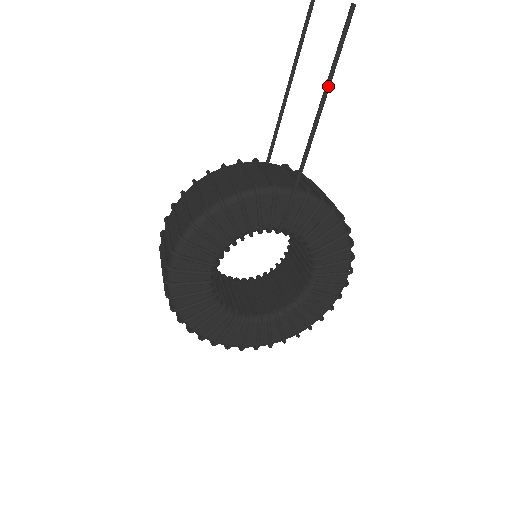
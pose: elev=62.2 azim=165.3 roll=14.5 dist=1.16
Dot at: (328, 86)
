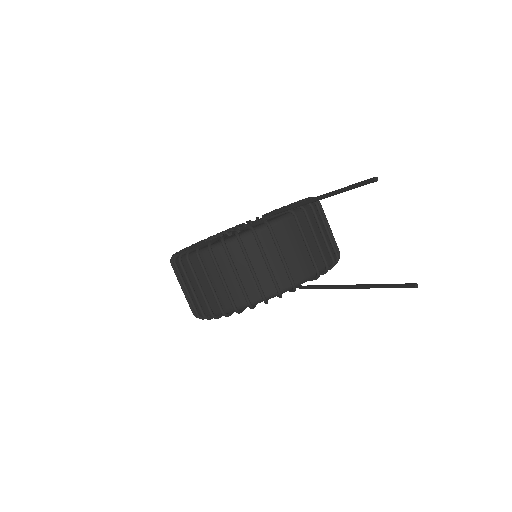
Dot at: (366, 288)
